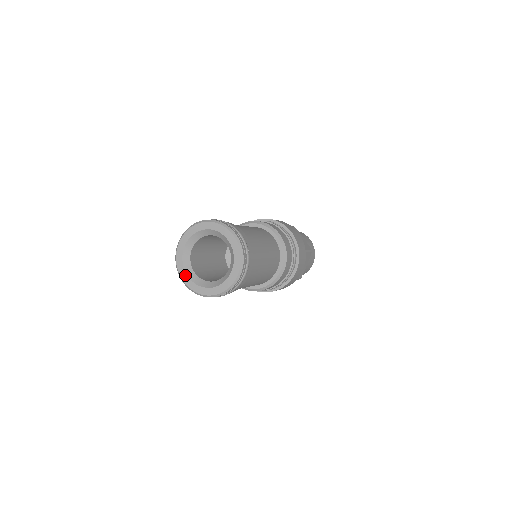
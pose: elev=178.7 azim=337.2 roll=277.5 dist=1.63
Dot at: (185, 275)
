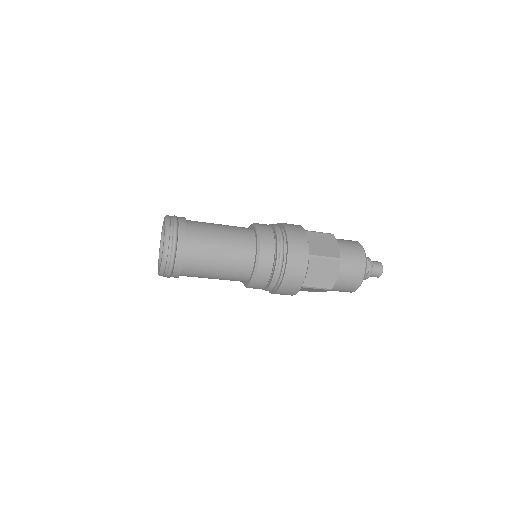
Dot at: occluded
